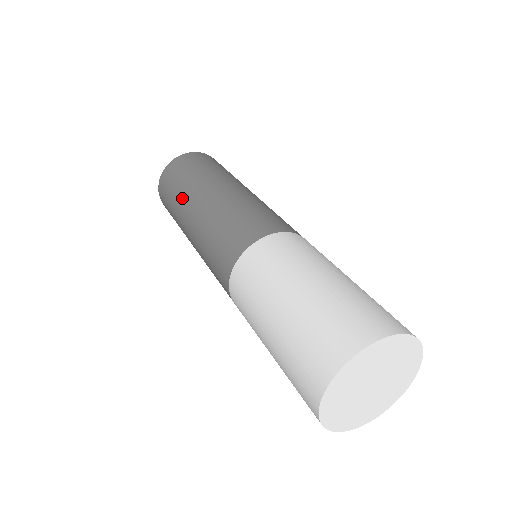
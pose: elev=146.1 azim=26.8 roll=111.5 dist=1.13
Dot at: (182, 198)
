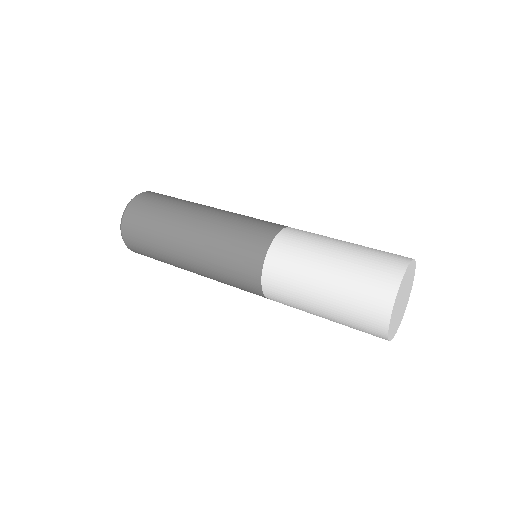
Dot at: (167, 256)
